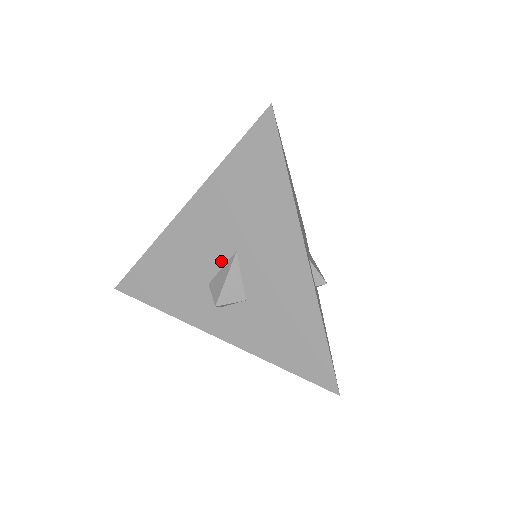
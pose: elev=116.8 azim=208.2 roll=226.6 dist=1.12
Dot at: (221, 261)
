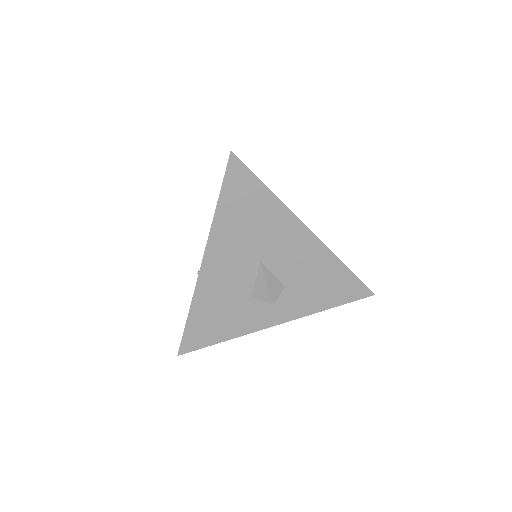
Dot at: (253, 275)
